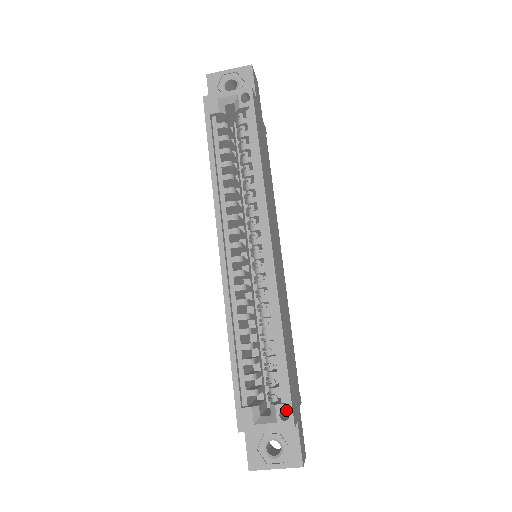
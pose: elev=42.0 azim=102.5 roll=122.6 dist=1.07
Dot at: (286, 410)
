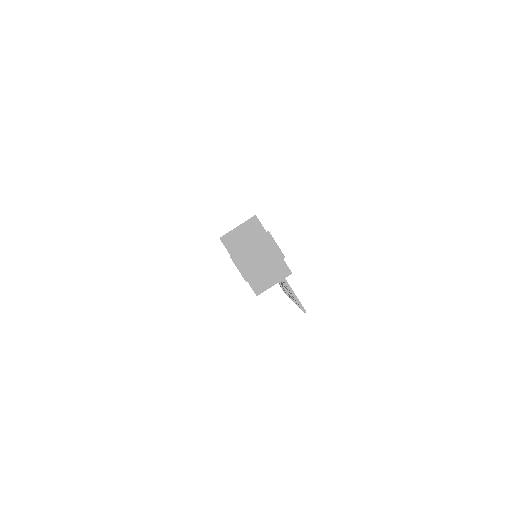
Dot at: occluded
